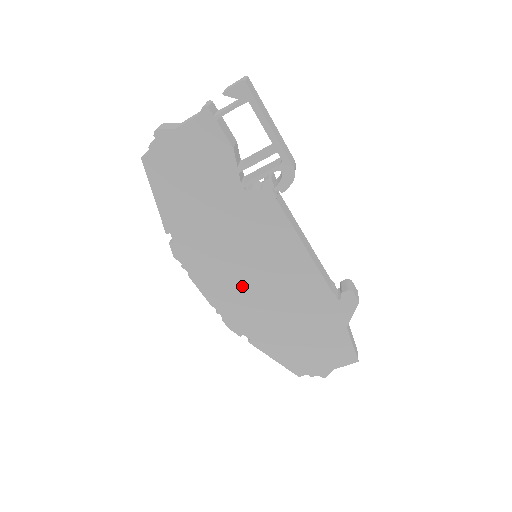
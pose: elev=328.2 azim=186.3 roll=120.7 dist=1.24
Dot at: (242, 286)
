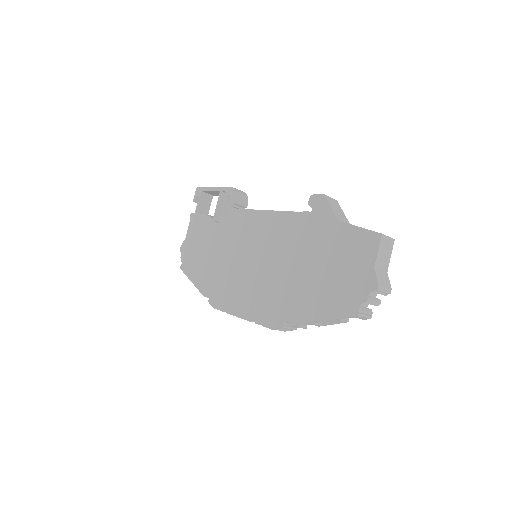
Dot at: (255, 281)
